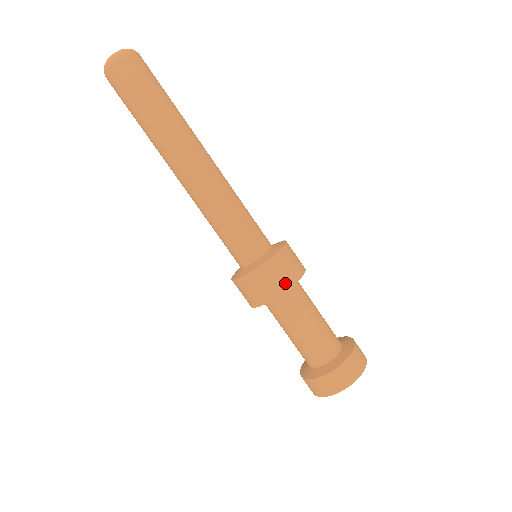
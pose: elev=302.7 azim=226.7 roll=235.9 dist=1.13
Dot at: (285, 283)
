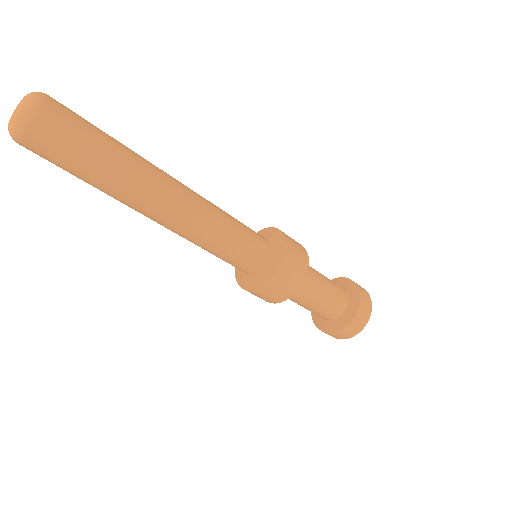
Dot at: (284, 296)
